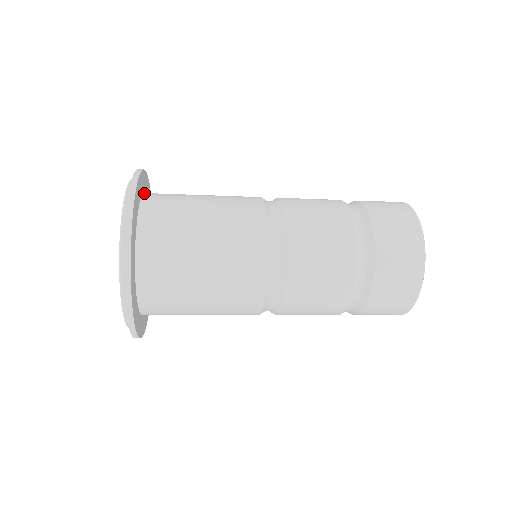
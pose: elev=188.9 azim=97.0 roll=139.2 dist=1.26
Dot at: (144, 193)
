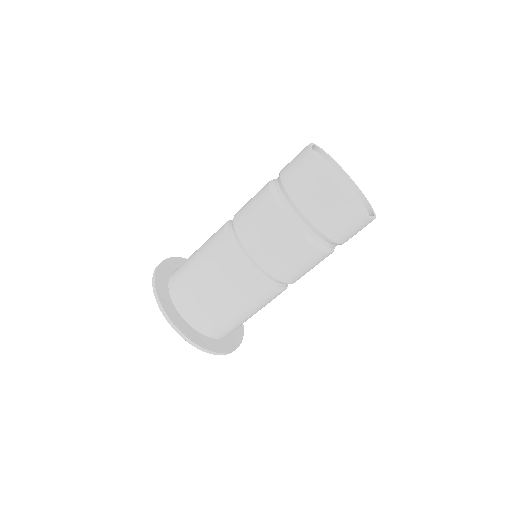
Dot at: occluded
